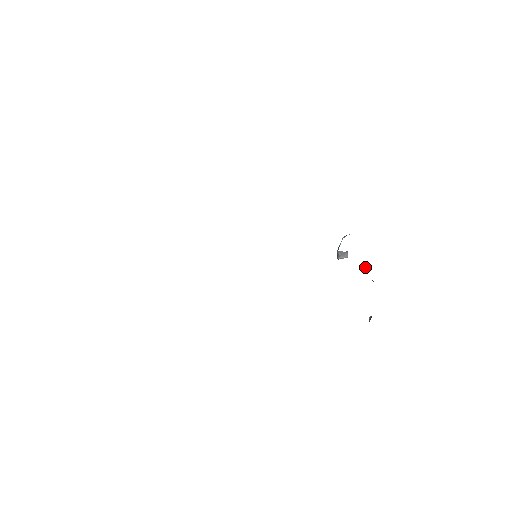
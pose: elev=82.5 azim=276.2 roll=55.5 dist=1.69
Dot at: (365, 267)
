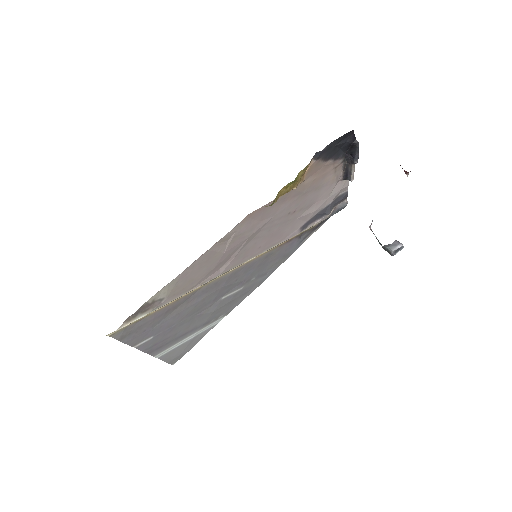
Dot at: (353, 158)
